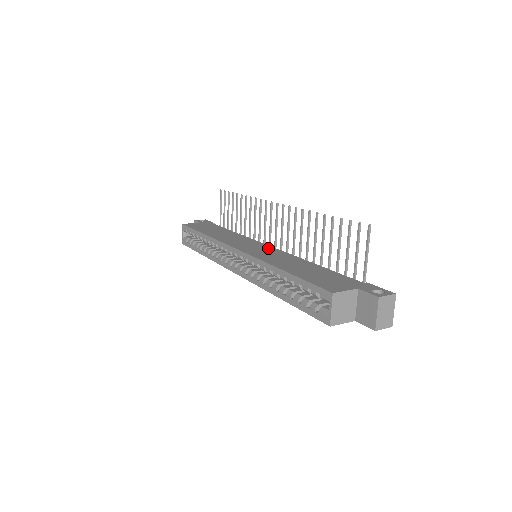
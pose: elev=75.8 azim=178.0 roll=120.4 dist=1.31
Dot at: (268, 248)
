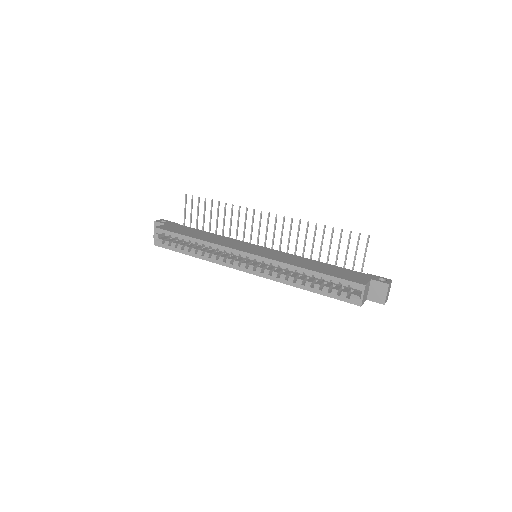
Dot at: (267, 249)
